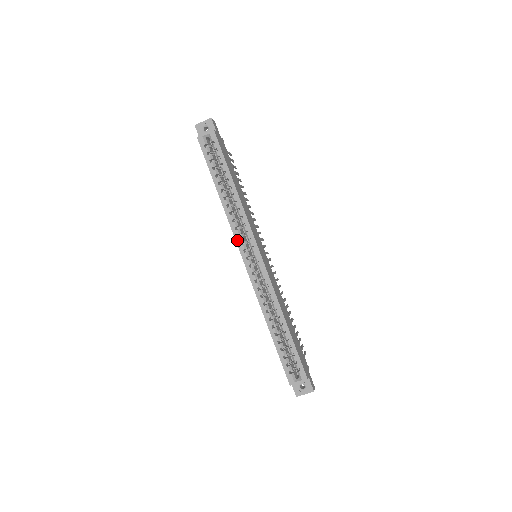
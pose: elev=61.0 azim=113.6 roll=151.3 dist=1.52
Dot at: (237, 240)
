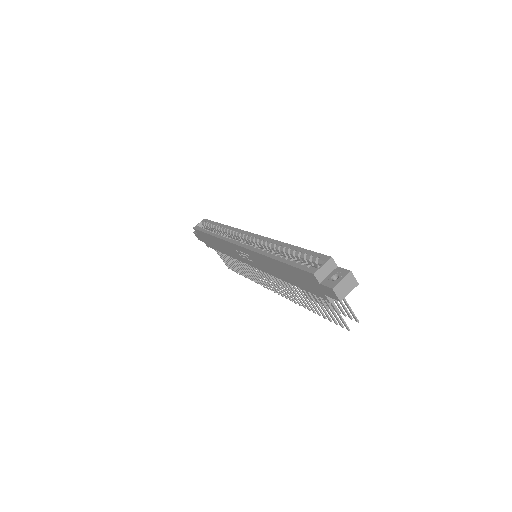
Dot at: (229, 241)
